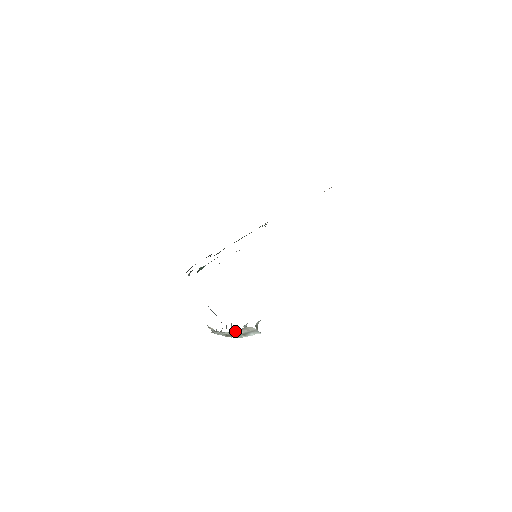
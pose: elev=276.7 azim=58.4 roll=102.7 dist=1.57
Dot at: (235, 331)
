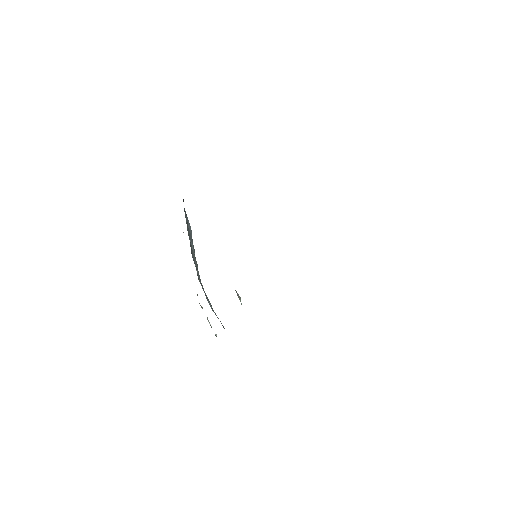
Dot at: occluded
